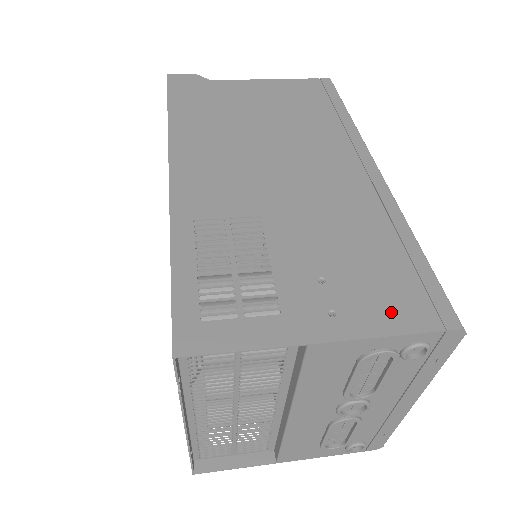
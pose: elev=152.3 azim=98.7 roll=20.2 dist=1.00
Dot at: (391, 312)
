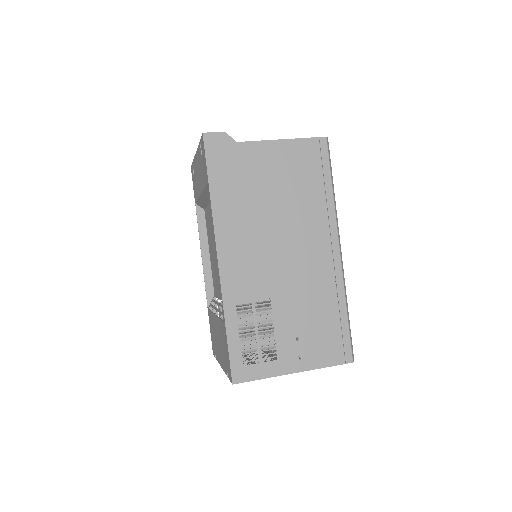
Dot at: (325, 356)
